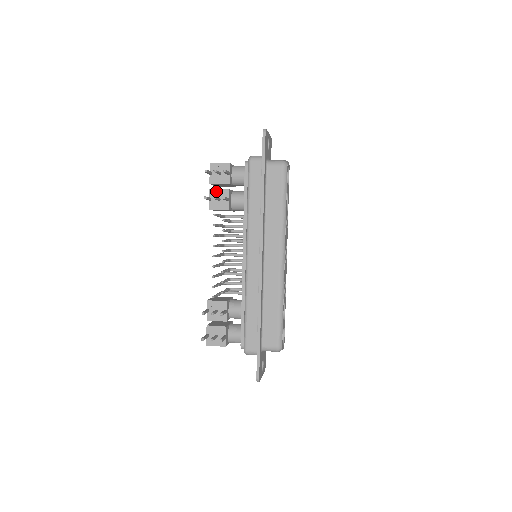
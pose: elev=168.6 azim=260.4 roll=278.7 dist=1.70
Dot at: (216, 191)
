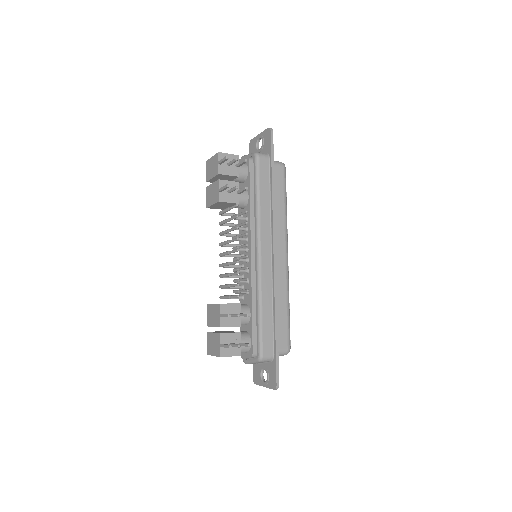
Dot at: (226, 182)
